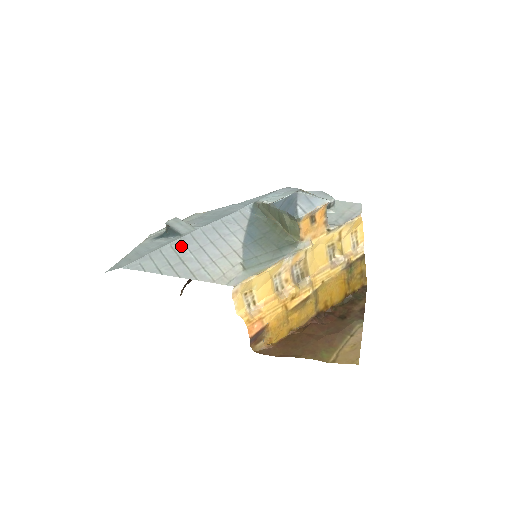
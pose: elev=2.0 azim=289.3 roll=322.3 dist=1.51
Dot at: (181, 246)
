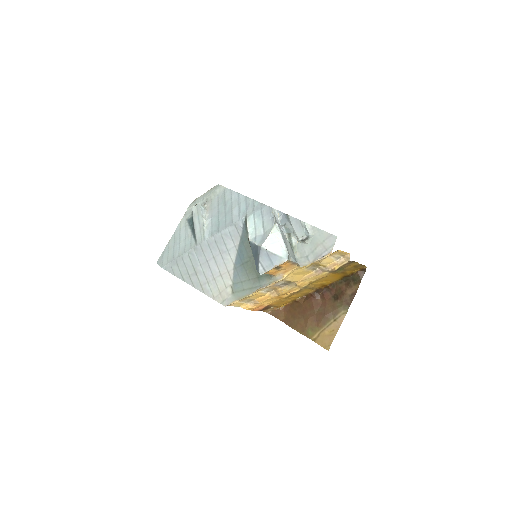
Dot at: (194, 257)
